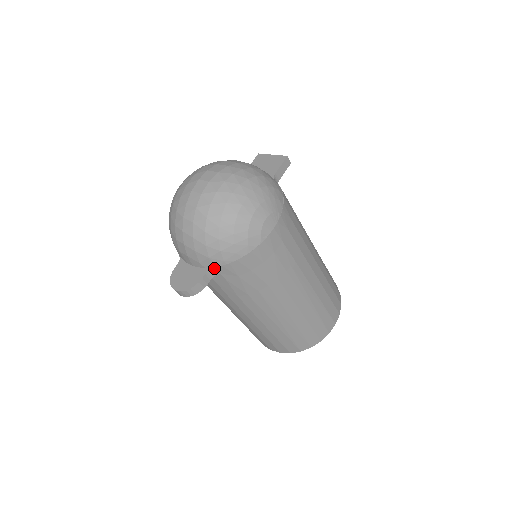
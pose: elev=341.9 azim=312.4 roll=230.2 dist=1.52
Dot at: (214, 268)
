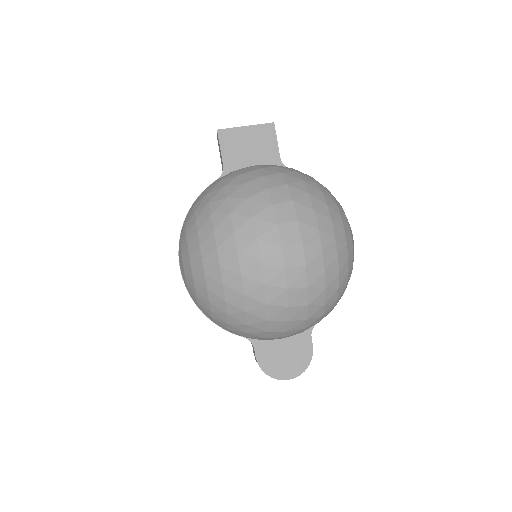
Dot at: (315, 324)
